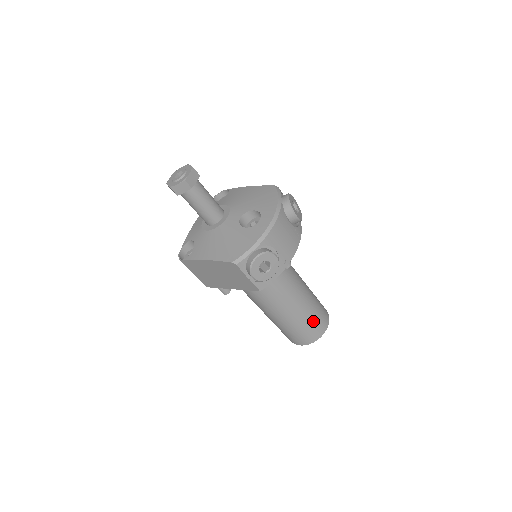
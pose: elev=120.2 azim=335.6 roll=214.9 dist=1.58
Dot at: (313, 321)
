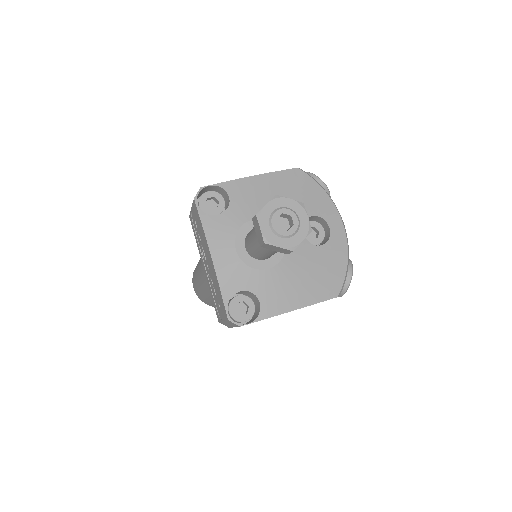
Dot at: occluded
